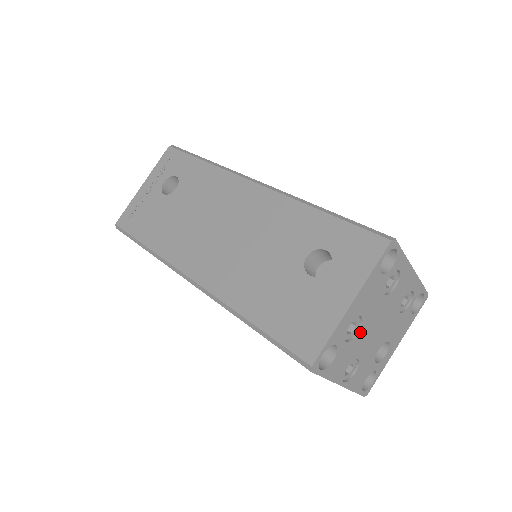
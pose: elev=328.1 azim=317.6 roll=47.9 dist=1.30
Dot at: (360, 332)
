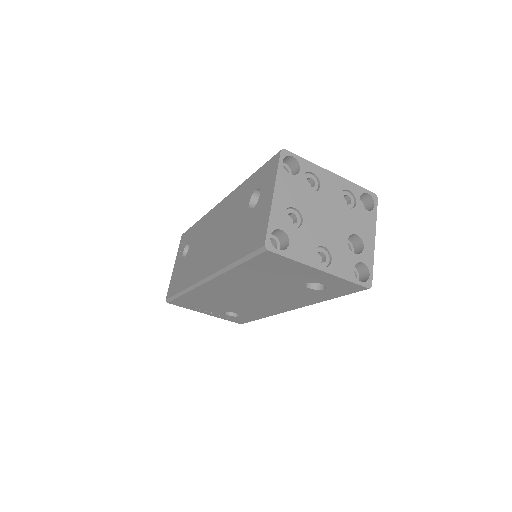
Dot at: (305, 222)
